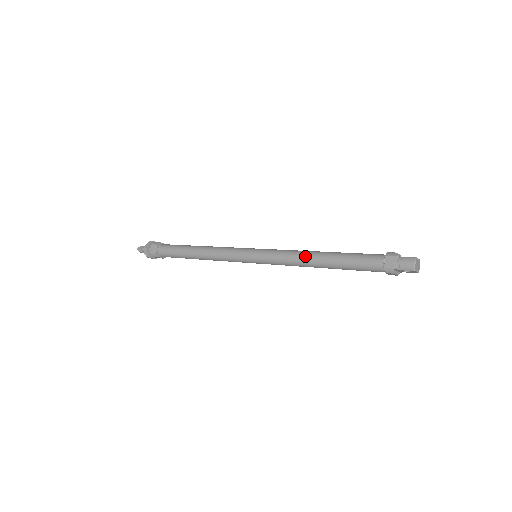
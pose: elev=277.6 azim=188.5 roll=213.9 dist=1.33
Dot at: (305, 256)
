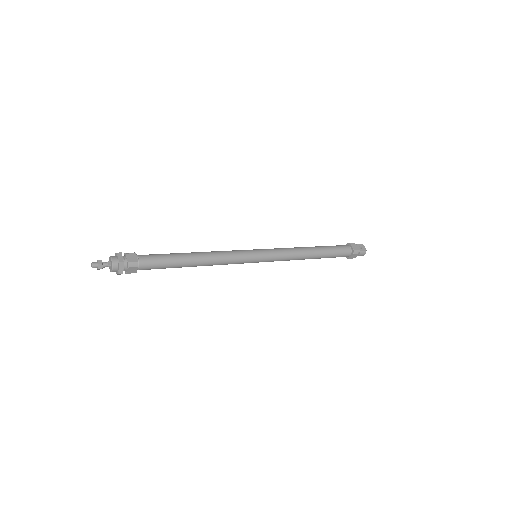
Dot at: (303, 258)
